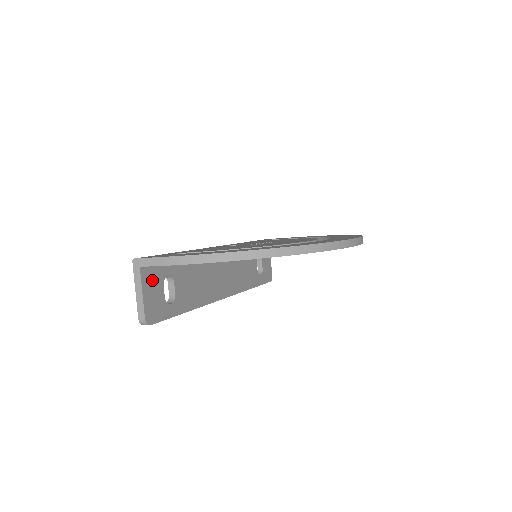
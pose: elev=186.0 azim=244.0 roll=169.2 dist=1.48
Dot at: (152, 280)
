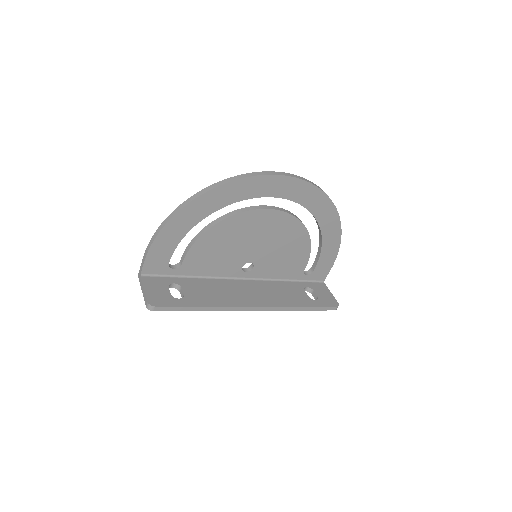
Dot at: (155, 283)
